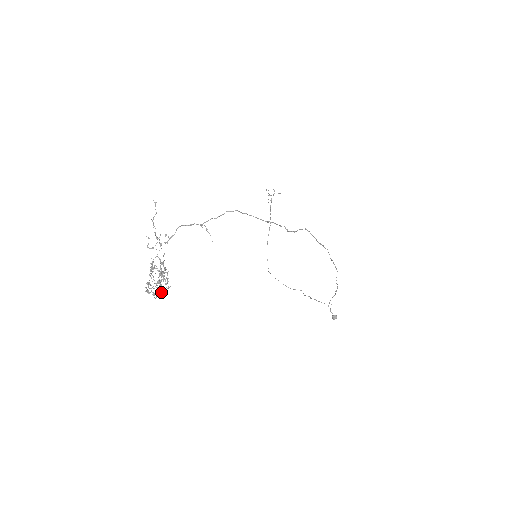
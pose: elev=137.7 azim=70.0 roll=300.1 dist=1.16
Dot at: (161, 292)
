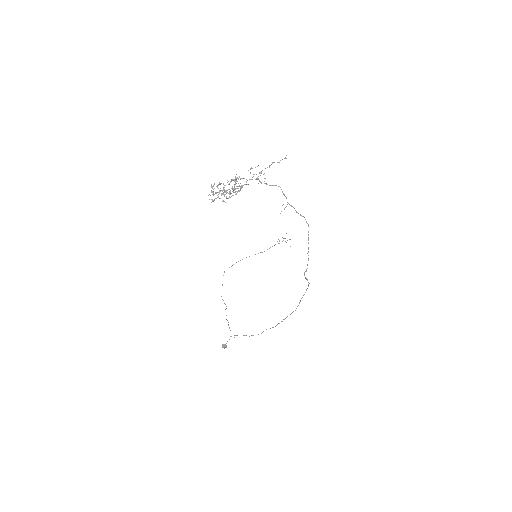
Dot at: (218, 197)
